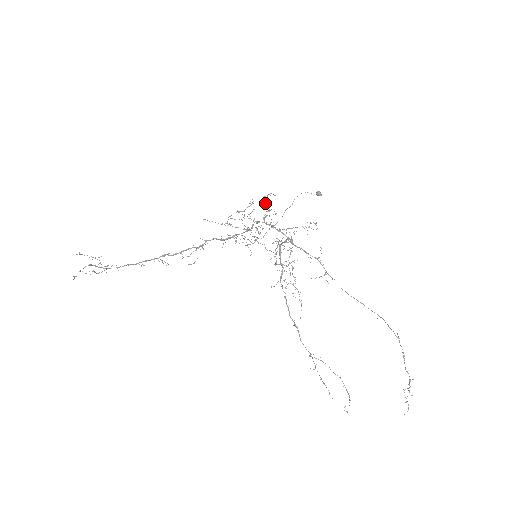
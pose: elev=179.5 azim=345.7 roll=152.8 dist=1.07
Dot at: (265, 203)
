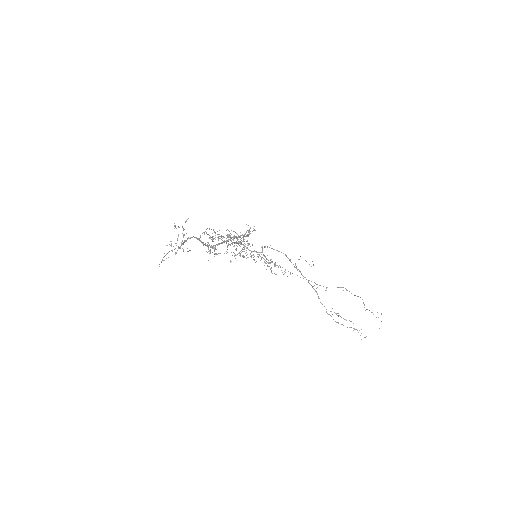
Dot at: occluded
